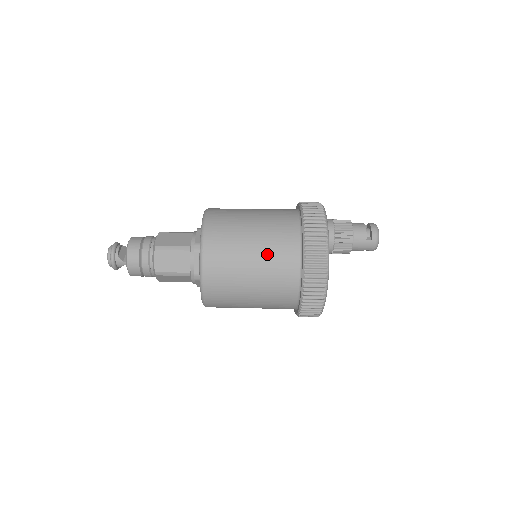
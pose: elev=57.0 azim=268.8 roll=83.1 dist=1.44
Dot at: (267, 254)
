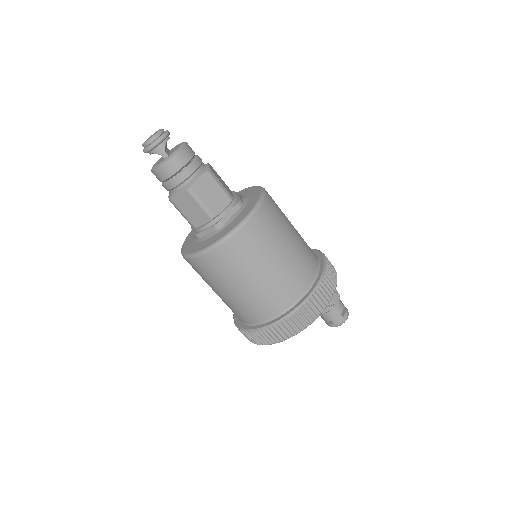
Dot at: (295, 258)
